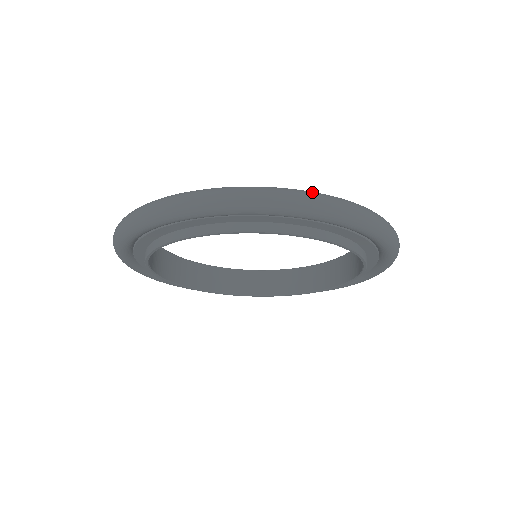
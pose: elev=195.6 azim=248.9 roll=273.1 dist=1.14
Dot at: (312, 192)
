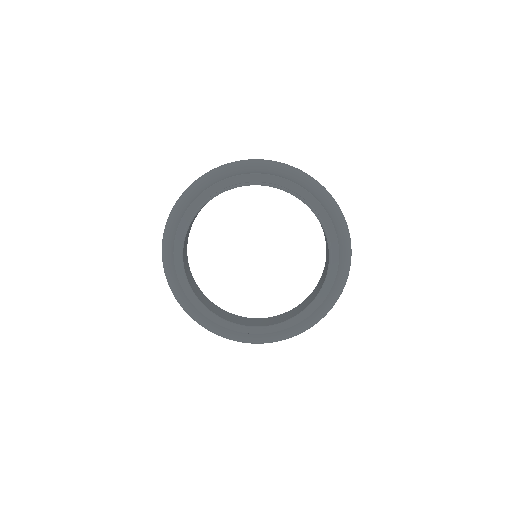
Dot at: occluded
